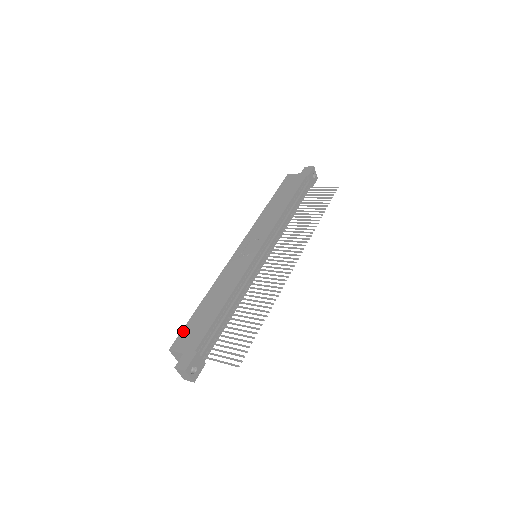
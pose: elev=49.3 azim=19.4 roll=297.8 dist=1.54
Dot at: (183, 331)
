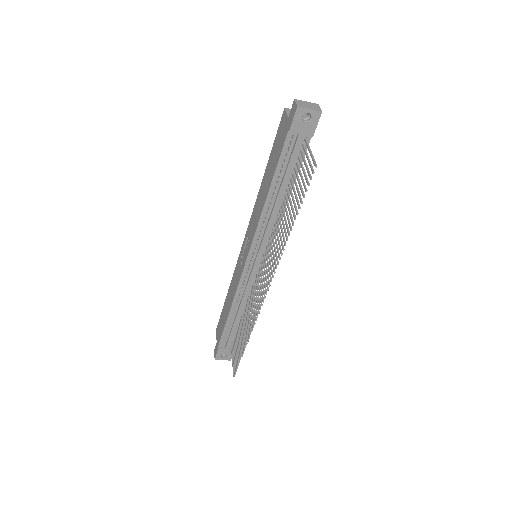
Dot at: (219, 319)
